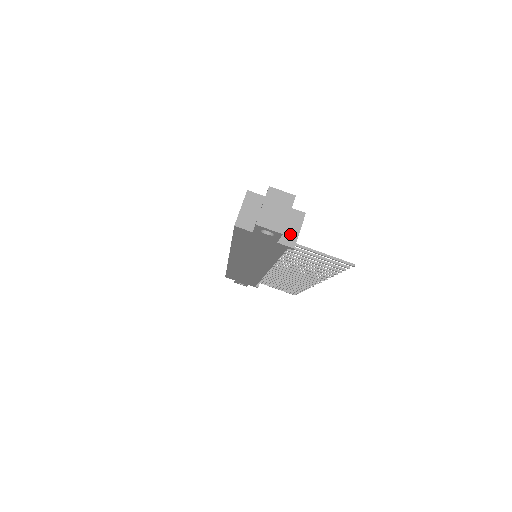
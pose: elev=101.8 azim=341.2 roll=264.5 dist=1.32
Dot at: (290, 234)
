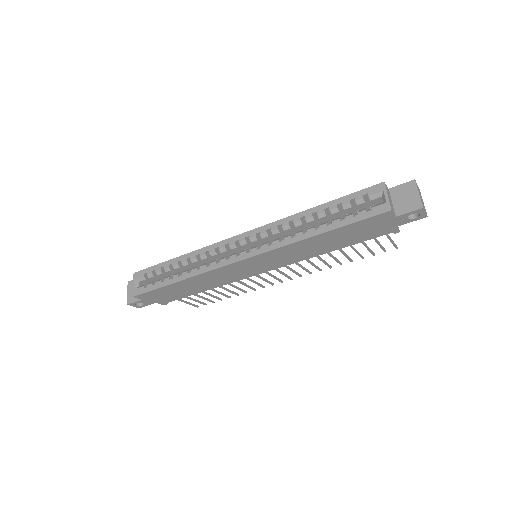
Dot at: occluded
